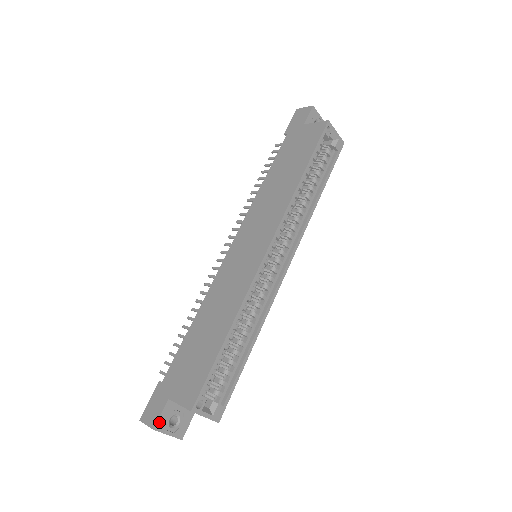
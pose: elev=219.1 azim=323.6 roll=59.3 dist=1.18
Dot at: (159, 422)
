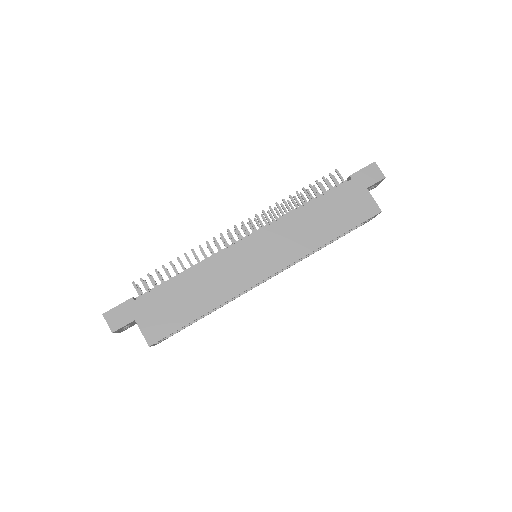
Dot at: (119, 329)
